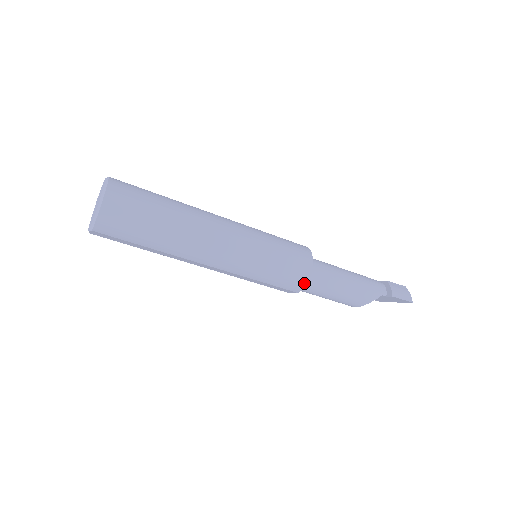
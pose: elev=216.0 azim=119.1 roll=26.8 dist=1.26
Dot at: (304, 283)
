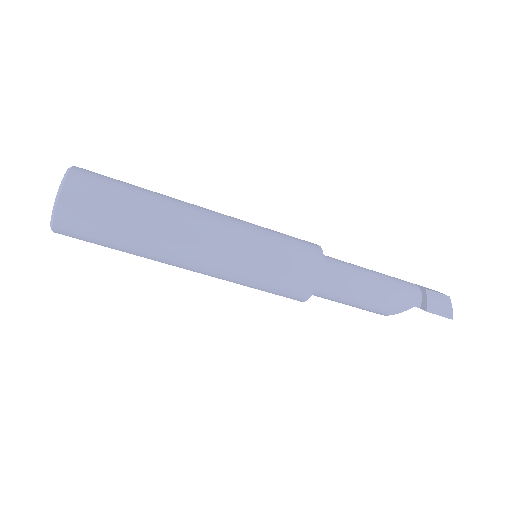
Dot at: (309, 295)
